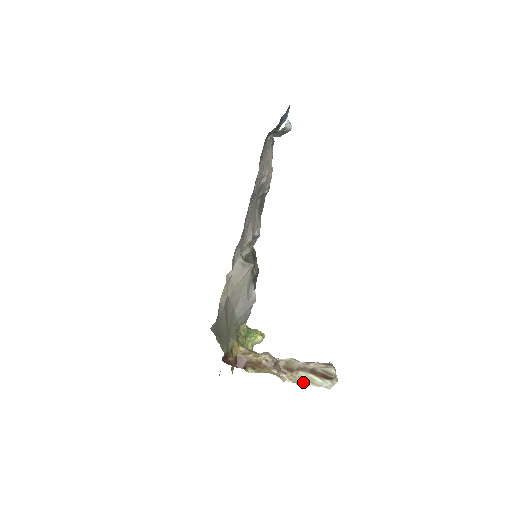
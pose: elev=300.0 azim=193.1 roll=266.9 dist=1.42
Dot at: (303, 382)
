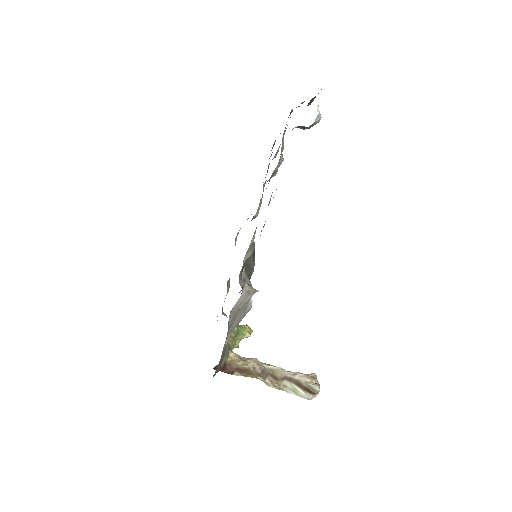
Dot at: (286, 389)
